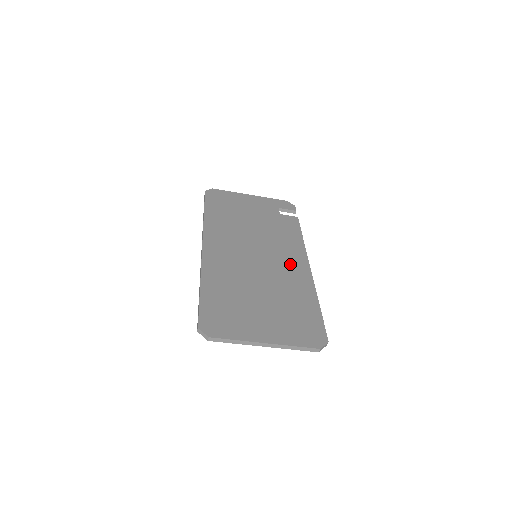
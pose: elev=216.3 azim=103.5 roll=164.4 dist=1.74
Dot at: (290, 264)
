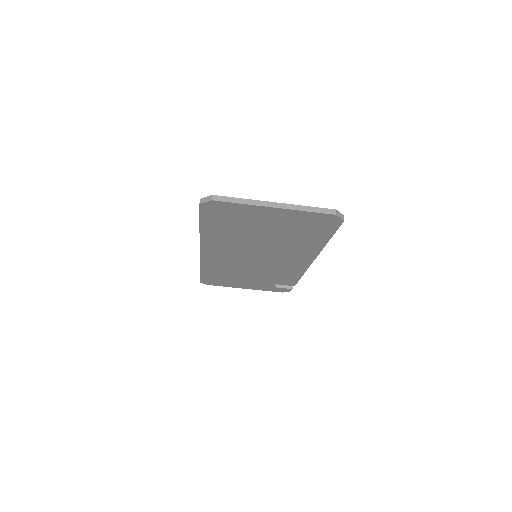
Dot at: occluded
